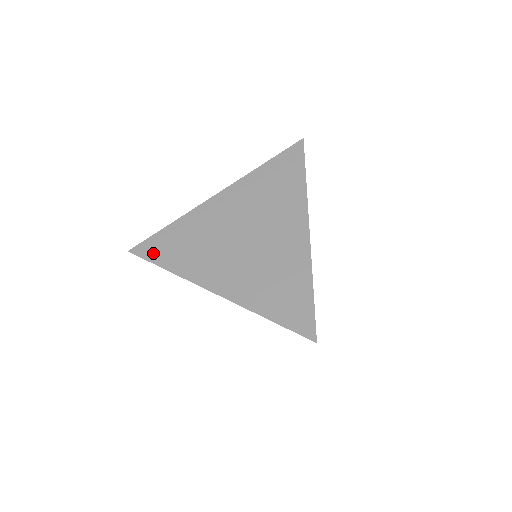
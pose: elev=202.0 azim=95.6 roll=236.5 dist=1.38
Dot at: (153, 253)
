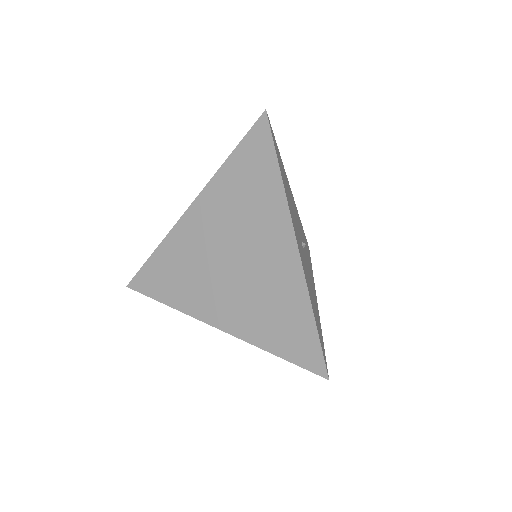
Dot at: (149, 287)
